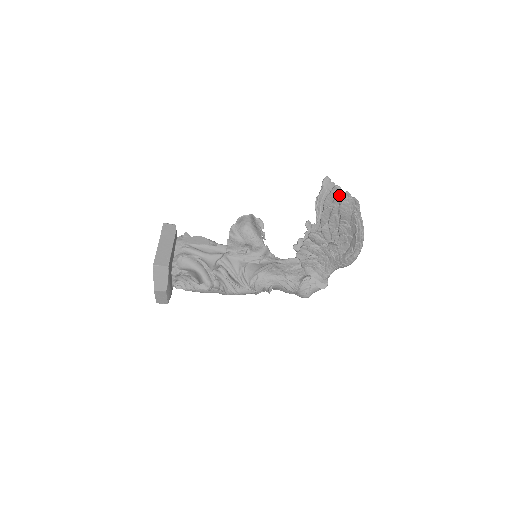
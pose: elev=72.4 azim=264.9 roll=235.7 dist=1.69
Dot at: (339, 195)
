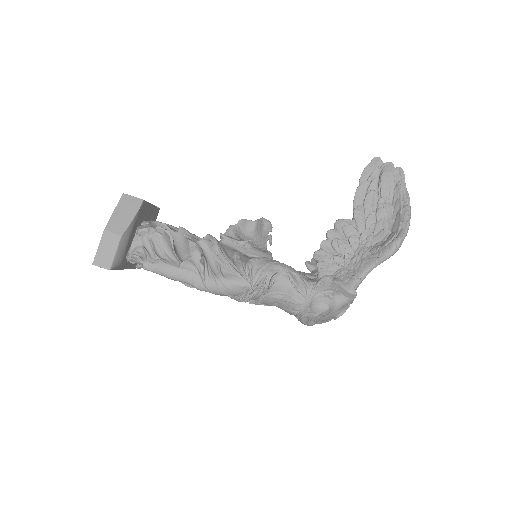
Dot at: (379, 167)
